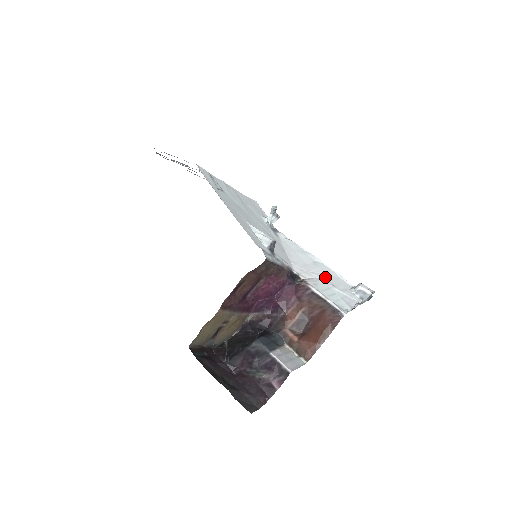
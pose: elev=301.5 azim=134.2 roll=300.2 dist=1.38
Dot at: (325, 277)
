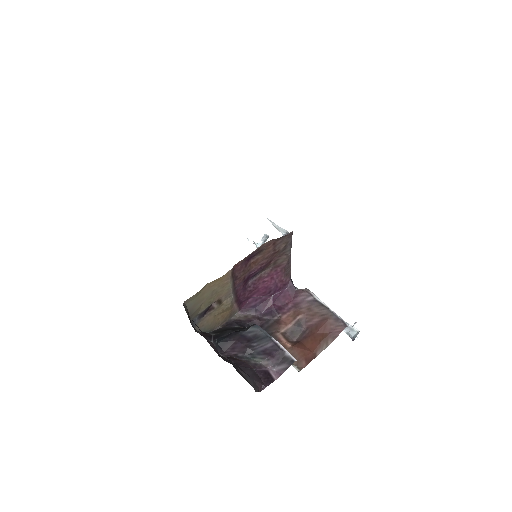
Dot at: occluded
